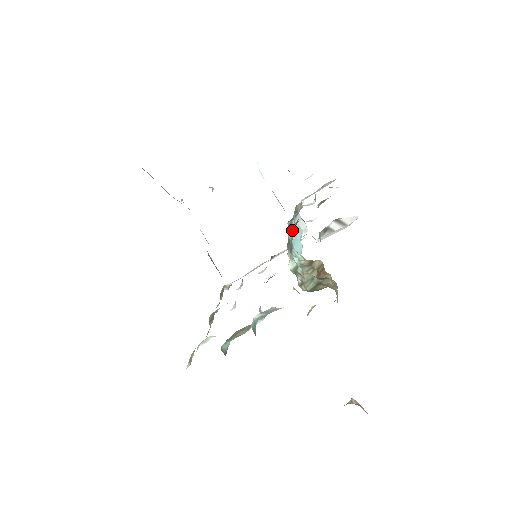
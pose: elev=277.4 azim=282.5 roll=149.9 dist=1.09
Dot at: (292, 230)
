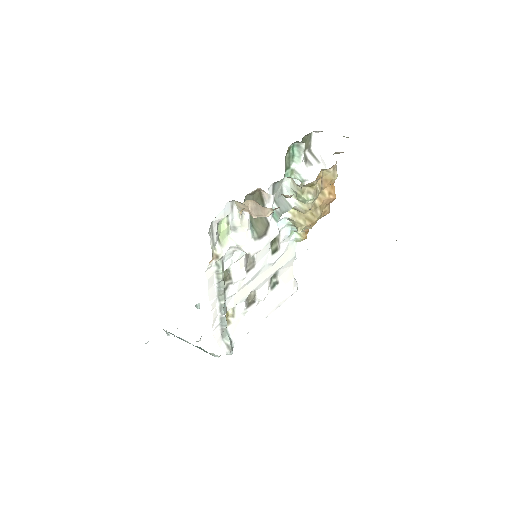
Dot at: occluded
